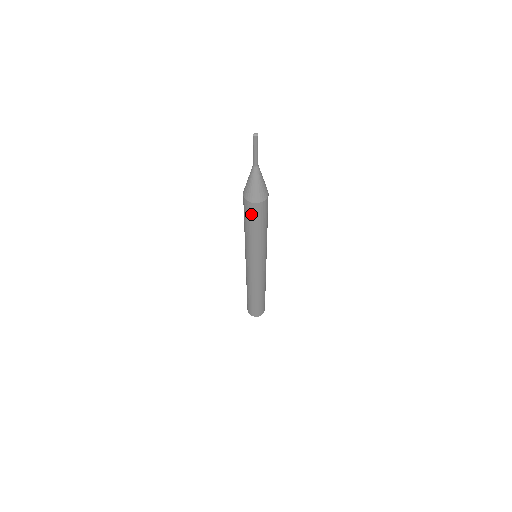
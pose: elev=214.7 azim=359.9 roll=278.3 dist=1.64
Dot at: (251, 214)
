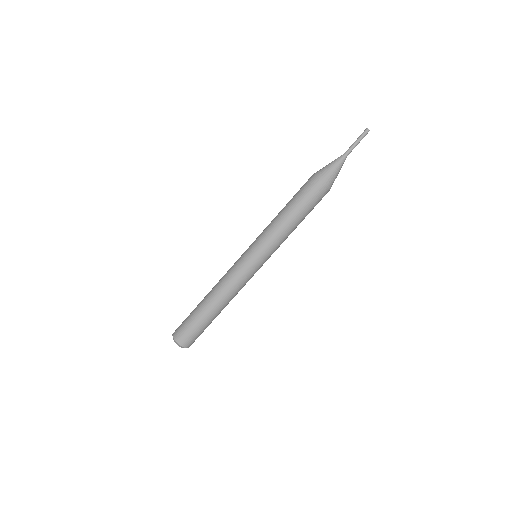
Dot at: (305, 190)
